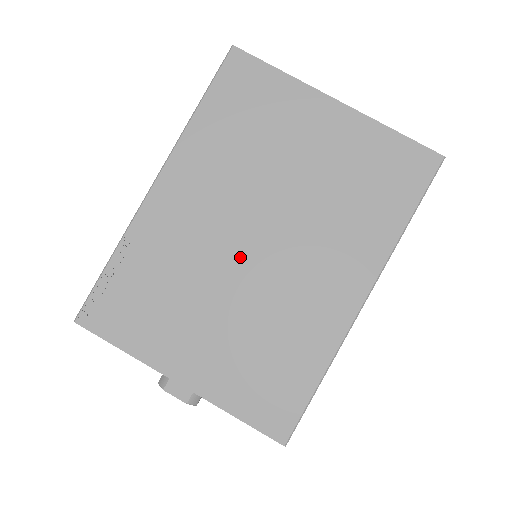
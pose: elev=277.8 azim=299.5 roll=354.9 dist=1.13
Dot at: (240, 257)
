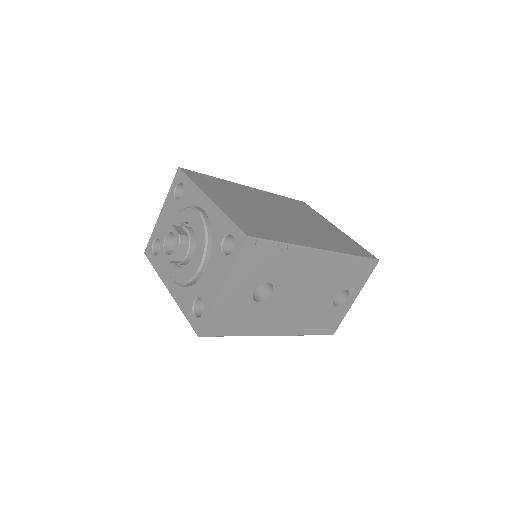
Dot at: (270, 211)
